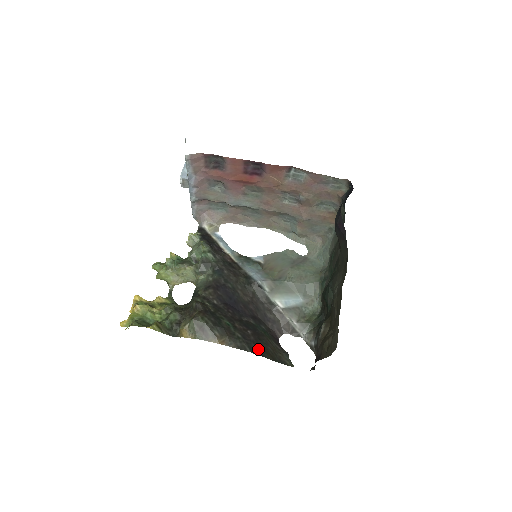
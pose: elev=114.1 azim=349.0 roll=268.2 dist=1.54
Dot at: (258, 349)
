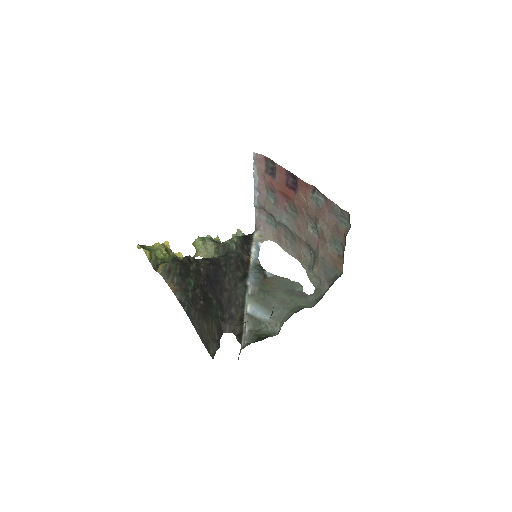
Dot at: (194, 316)
